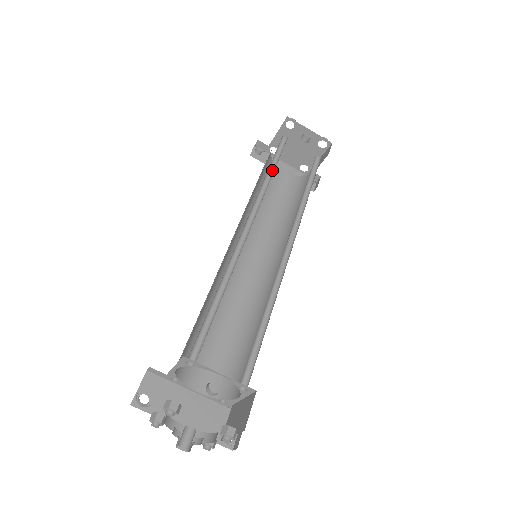
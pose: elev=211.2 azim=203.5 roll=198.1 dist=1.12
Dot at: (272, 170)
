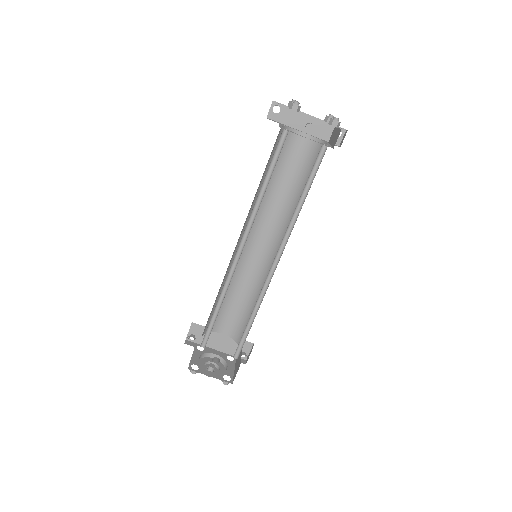
Dot at: (267, 181)
